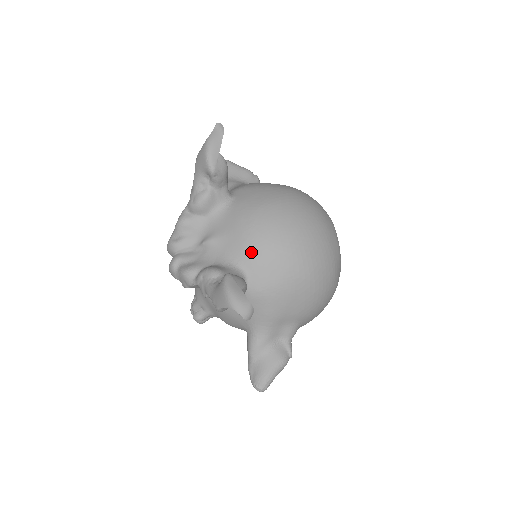
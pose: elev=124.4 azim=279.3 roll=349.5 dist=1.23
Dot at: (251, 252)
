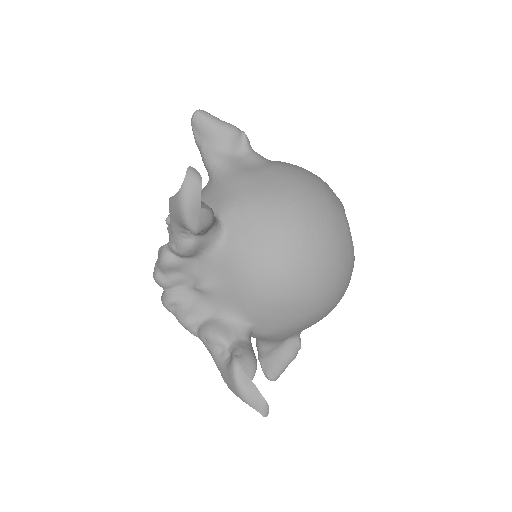
Dot at: (255, 308)
